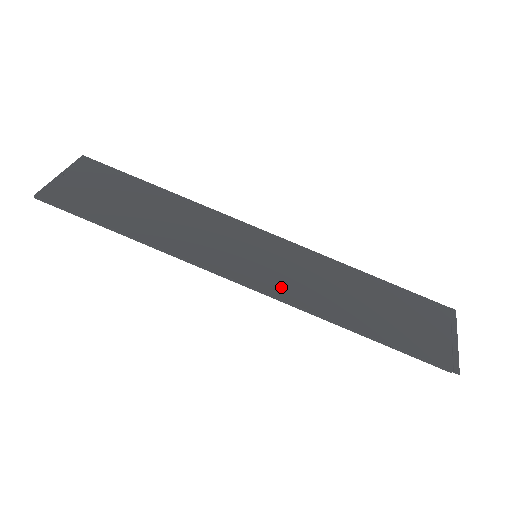
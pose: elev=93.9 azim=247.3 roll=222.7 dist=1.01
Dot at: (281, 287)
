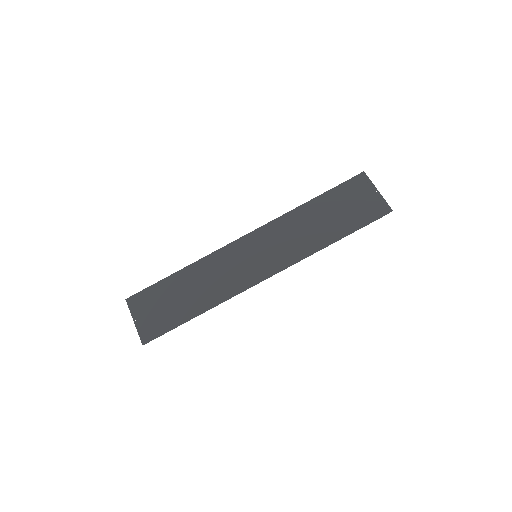
Dot at: (283, 259)
